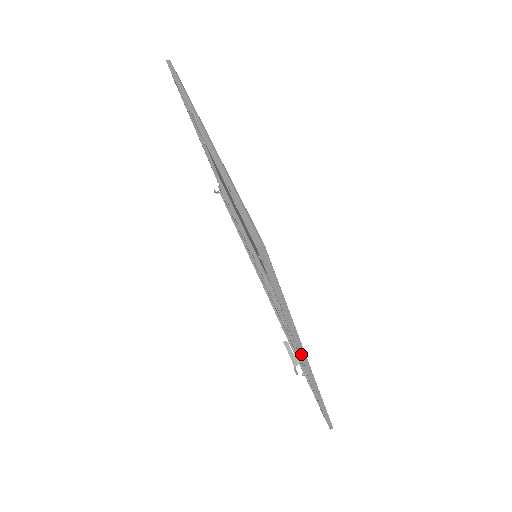
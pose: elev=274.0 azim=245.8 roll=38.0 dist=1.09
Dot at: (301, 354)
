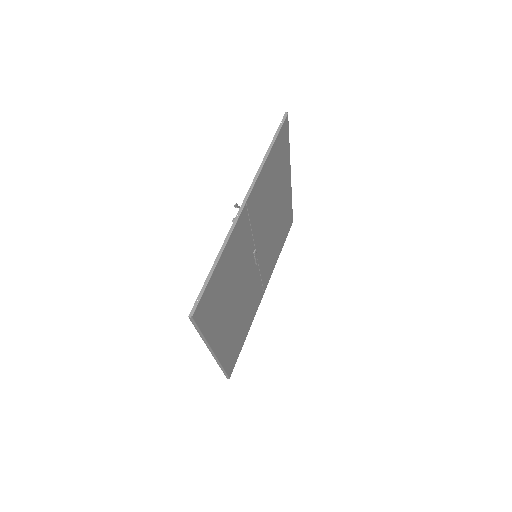
Dot at: (251, 187)
